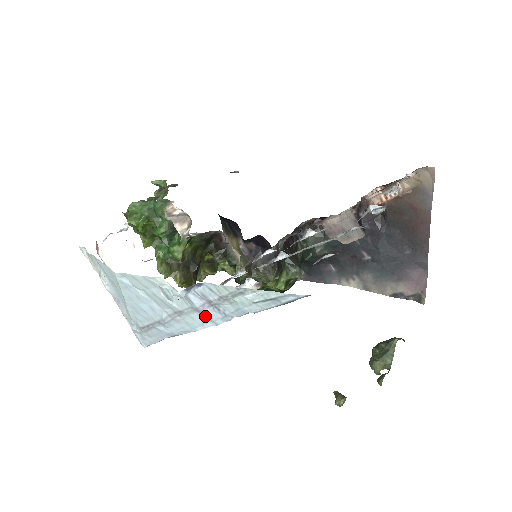
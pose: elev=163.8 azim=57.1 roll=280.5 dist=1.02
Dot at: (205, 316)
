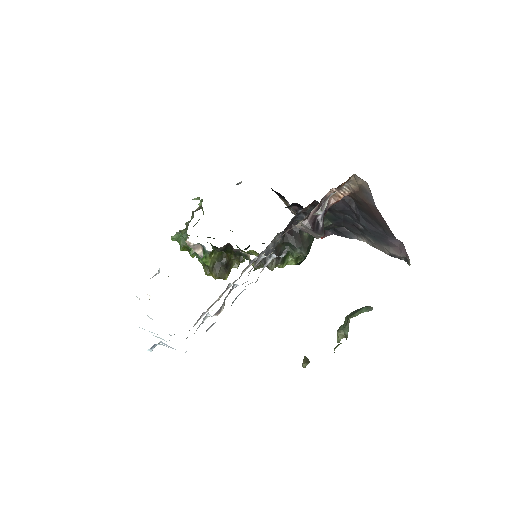
Dot at: occluded
